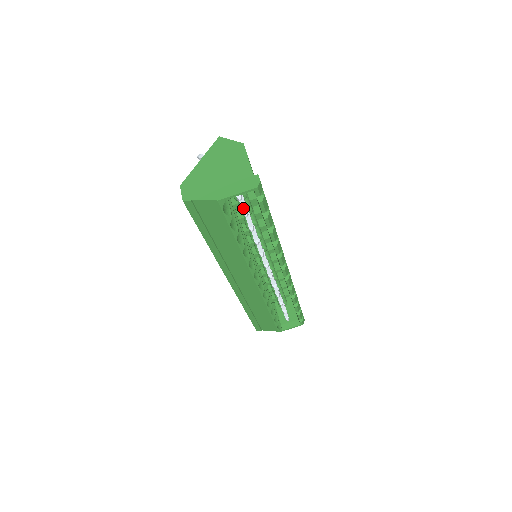
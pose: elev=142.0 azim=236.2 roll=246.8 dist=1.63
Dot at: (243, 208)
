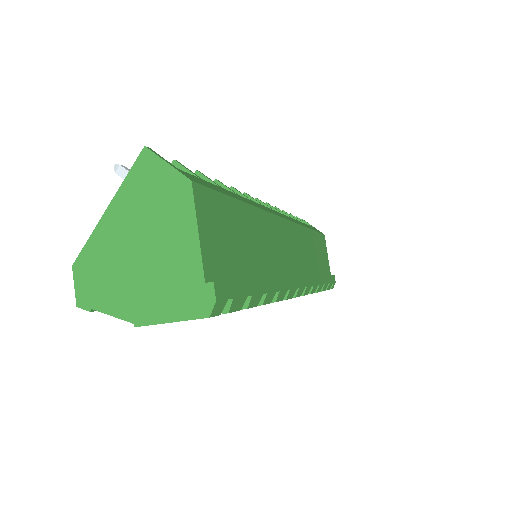
Dot at: occluded
